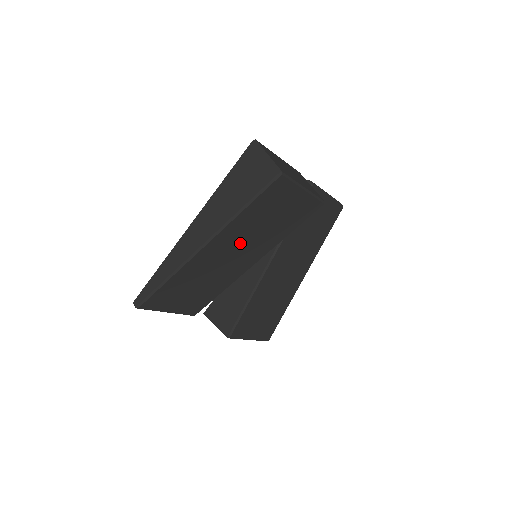
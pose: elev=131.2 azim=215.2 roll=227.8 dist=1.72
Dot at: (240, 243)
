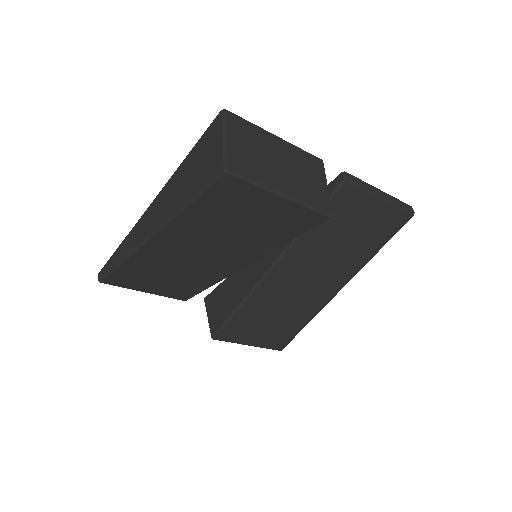
Dot at: (205, 243)
